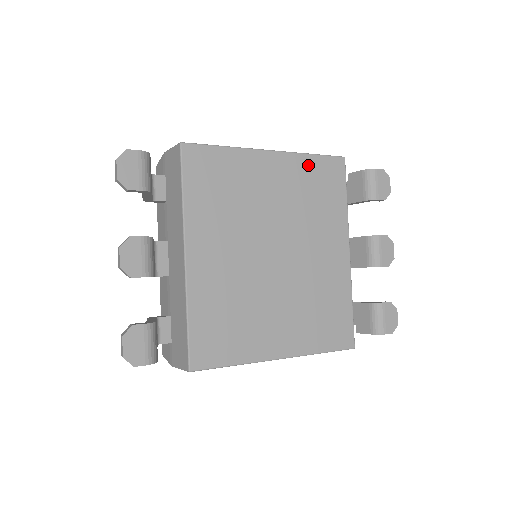
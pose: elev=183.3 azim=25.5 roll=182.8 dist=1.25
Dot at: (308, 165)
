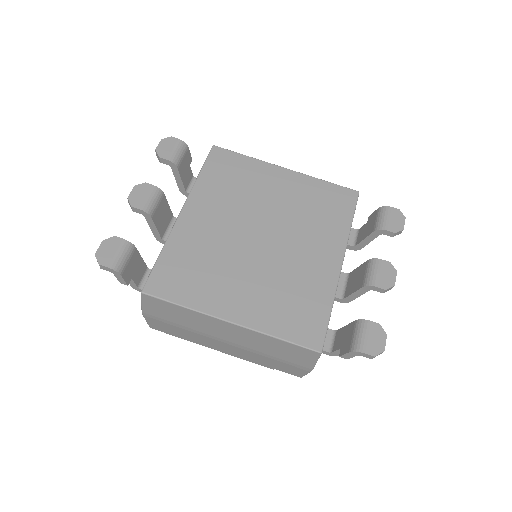
Dot at: (318, 187)
